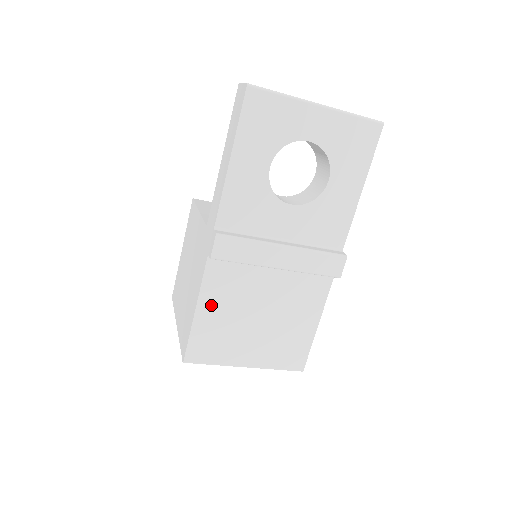
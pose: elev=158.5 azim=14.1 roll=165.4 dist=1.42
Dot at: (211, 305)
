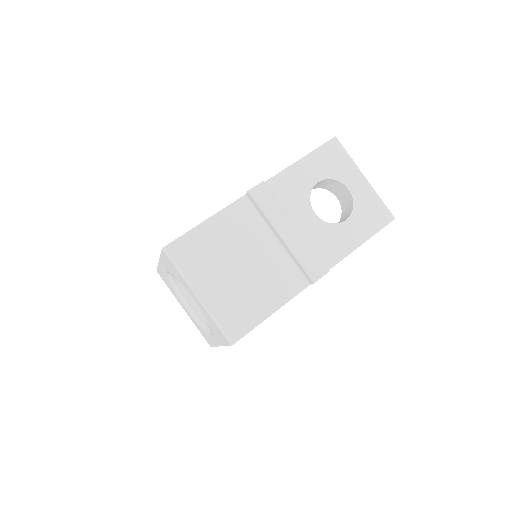
Dot at: (218, 226)
